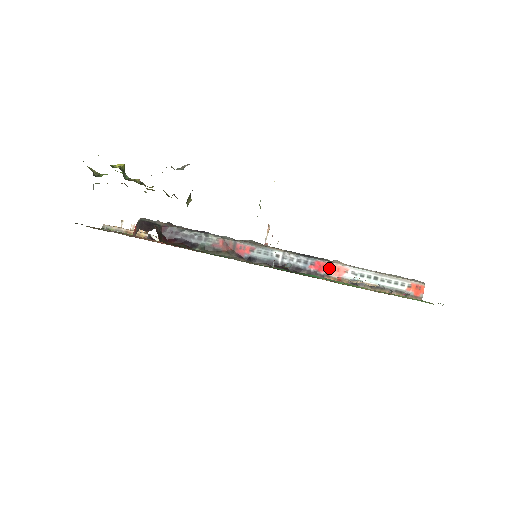
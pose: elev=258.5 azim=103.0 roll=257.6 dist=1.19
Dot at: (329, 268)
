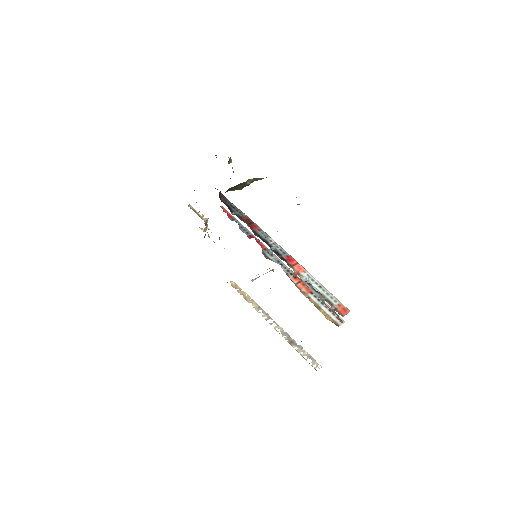
Dot at: (295, 264)
